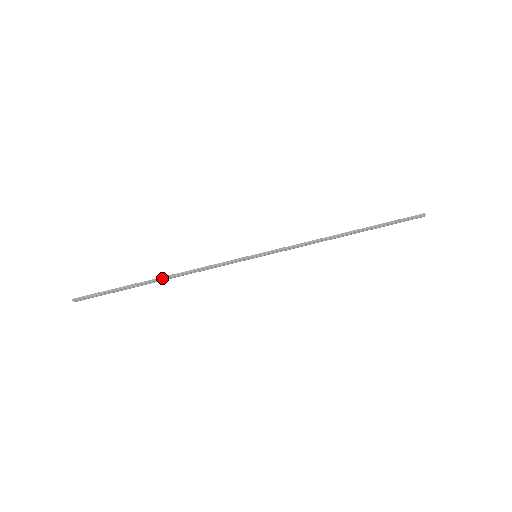
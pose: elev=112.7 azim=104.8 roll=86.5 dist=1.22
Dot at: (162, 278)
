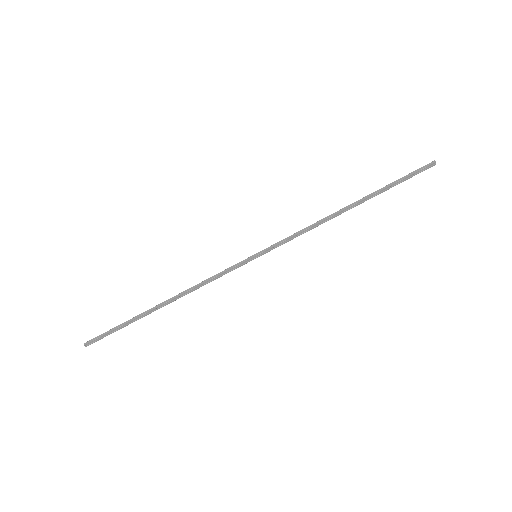
Dot at: (165, 302)
